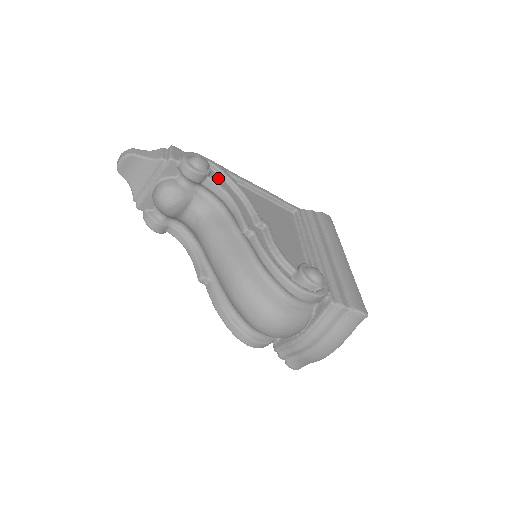
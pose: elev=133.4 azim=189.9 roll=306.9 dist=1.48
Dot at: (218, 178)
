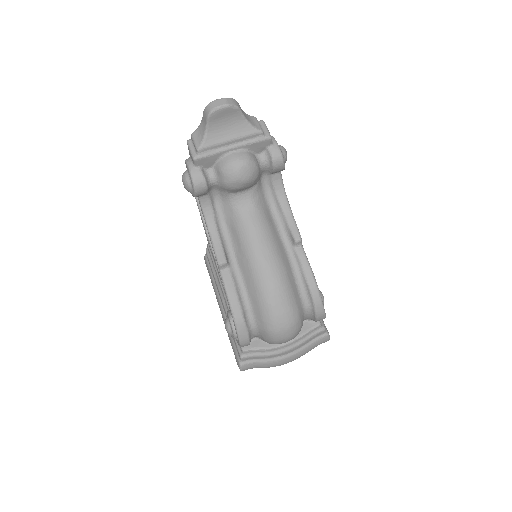
Dot at: occluded
